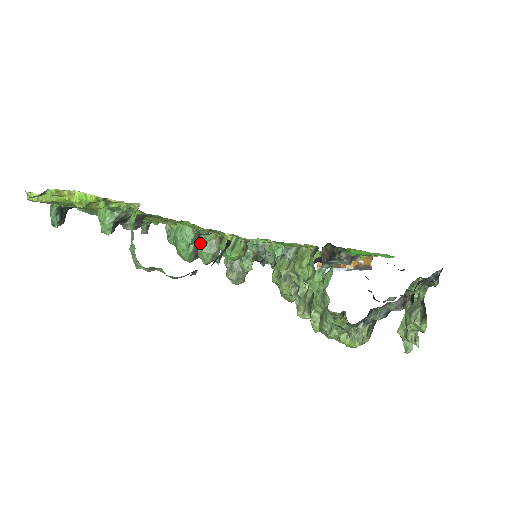
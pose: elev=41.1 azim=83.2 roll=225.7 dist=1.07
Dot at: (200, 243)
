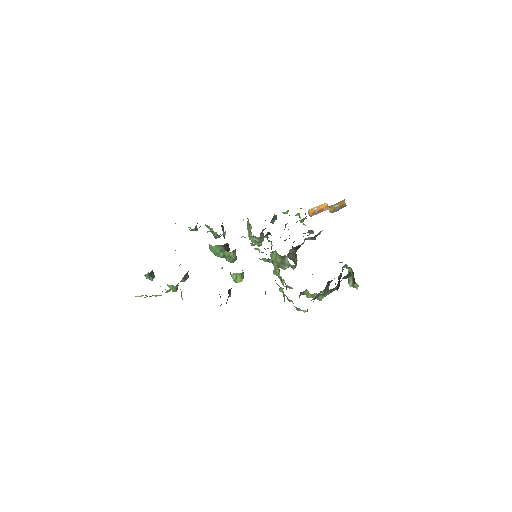
Dot at: (224, 256)
